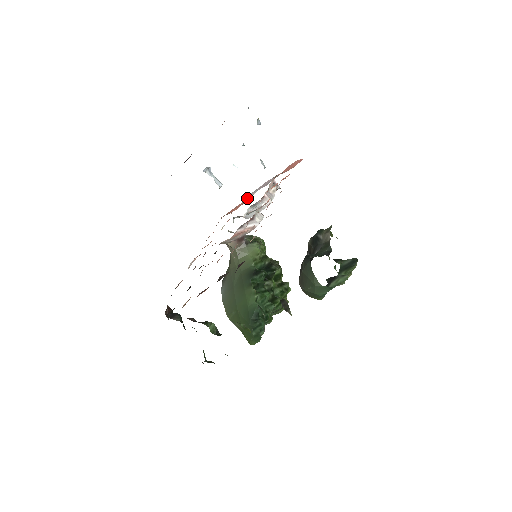
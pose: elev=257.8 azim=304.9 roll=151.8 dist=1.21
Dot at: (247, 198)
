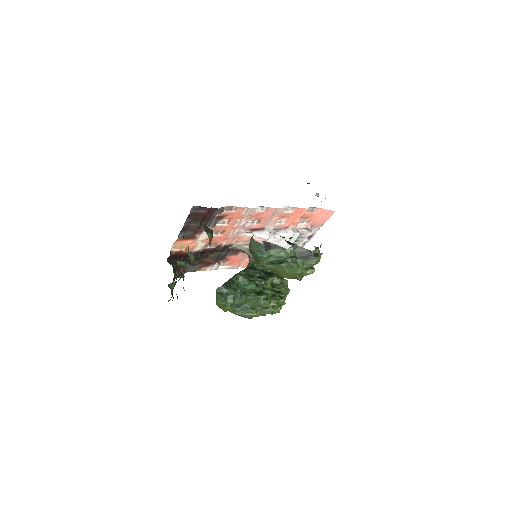
Dot at: occluded
